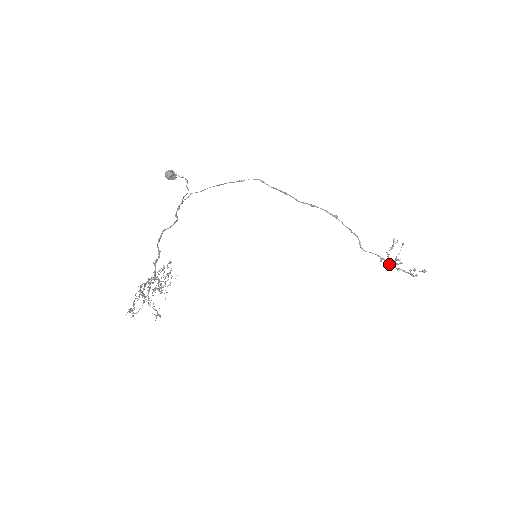
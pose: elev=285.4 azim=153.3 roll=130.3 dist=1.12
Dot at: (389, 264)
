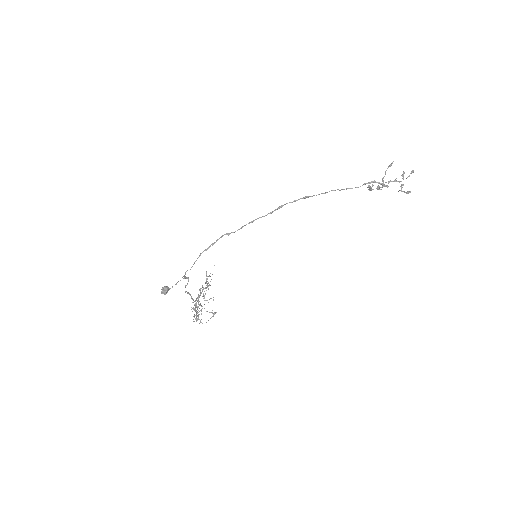
Dot at: (379, 182)
